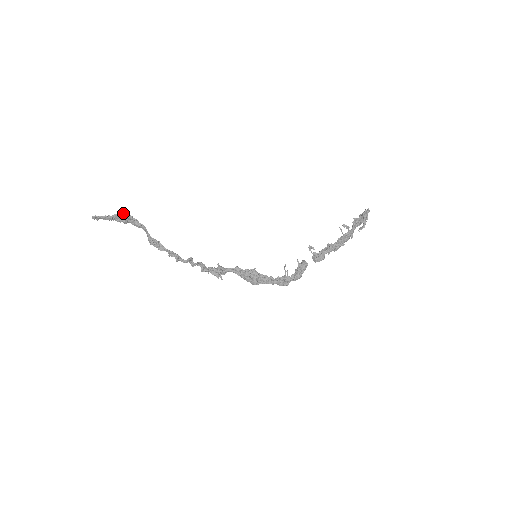
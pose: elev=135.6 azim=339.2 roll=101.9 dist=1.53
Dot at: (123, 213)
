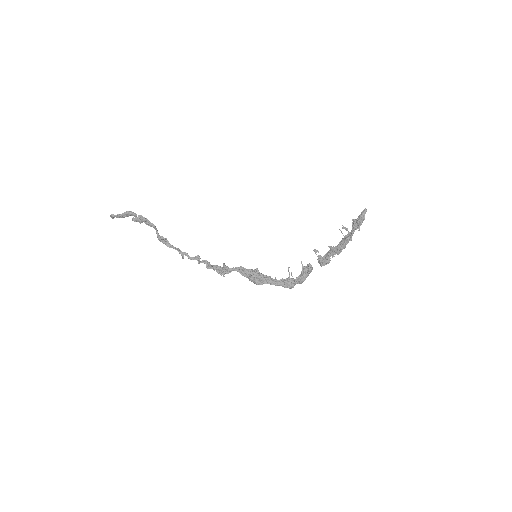
Dot at: (129, 211)
